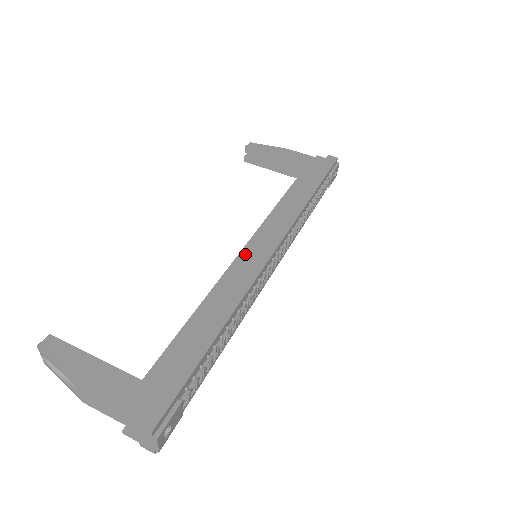
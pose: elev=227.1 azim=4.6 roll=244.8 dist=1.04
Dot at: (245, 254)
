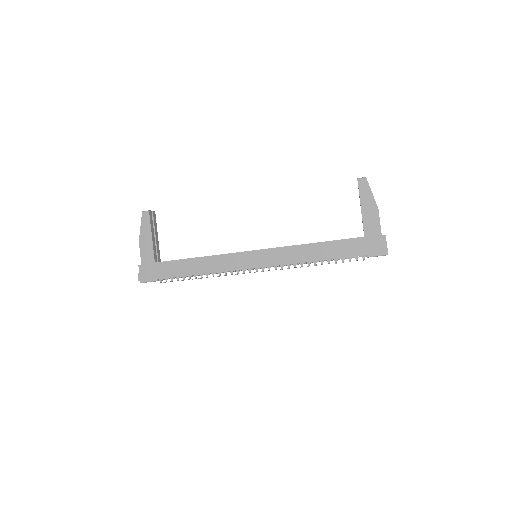
Dot at: (241, 255)
